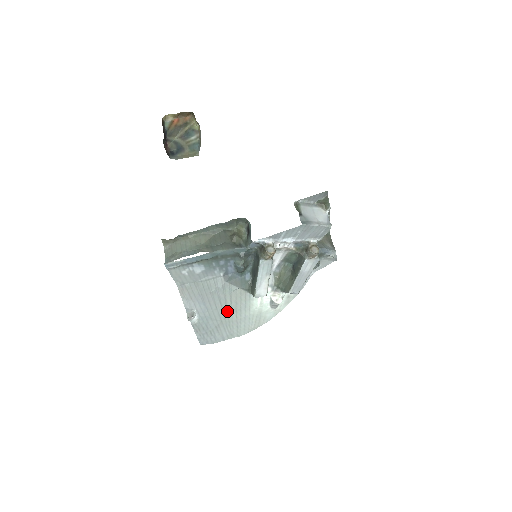
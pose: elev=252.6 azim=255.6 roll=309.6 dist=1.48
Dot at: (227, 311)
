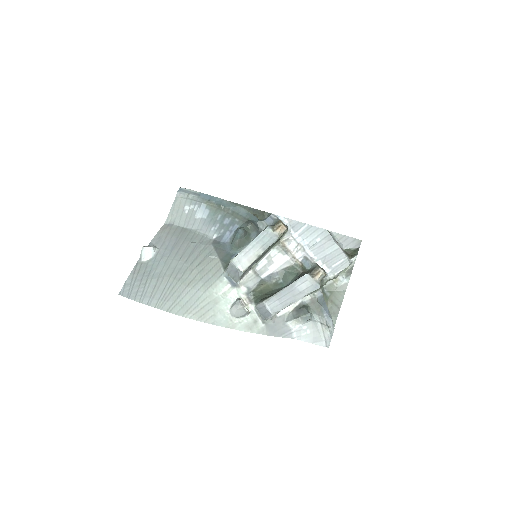
Dot at: (186, 270)
